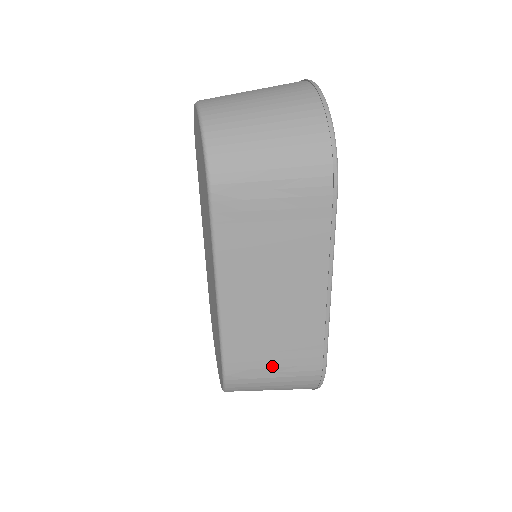
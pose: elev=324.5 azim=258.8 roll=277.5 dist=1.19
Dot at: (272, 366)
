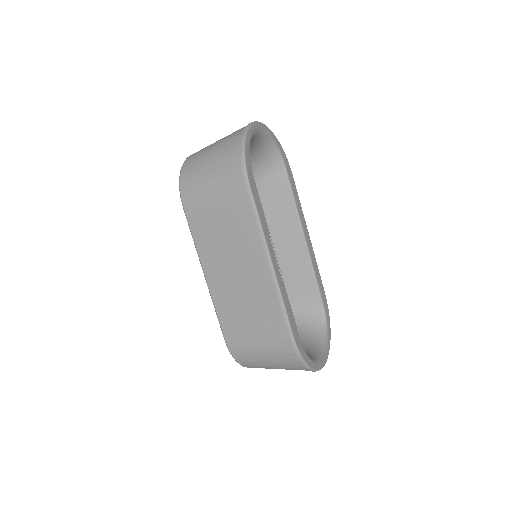
Dot at: (254, 336)
